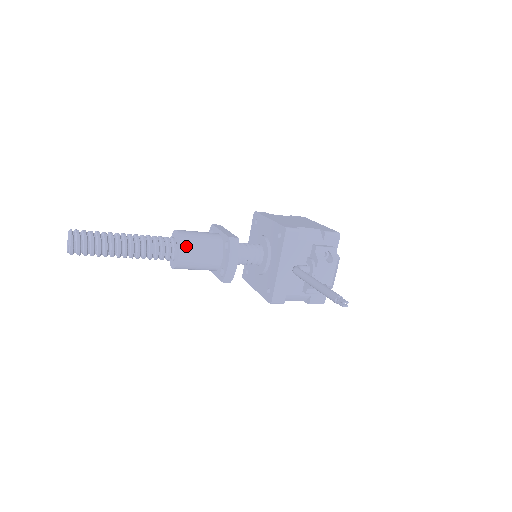
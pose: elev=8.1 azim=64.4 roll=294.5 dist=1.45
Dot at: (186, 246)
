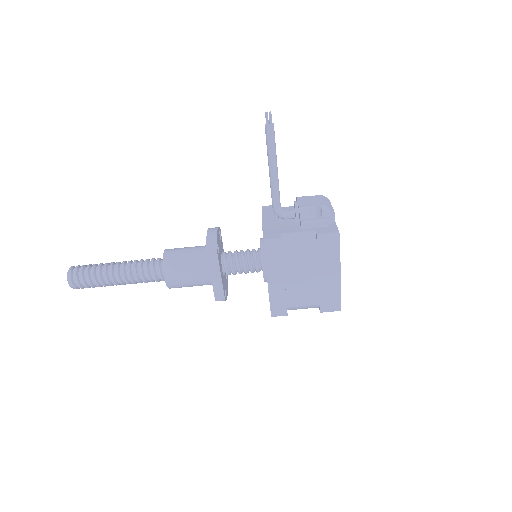
Dot at: (172, 249)
